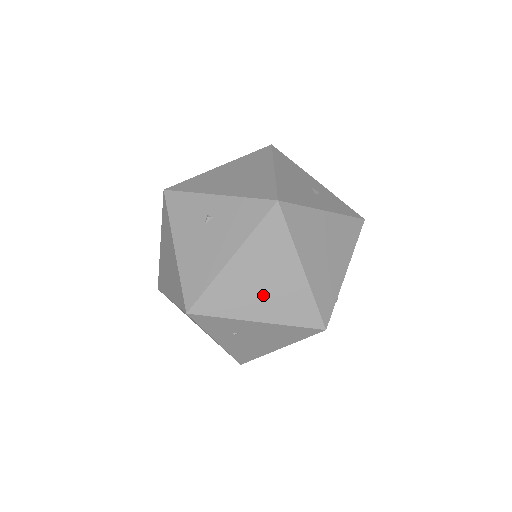
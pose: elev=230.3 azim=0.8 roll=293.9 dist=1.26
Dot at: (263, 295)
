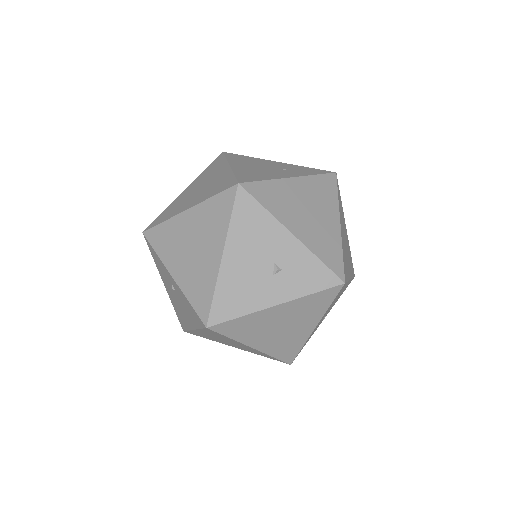
Dot at: (230, 344)
